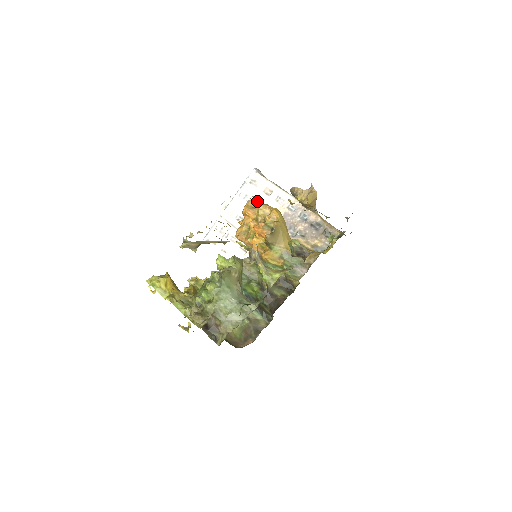
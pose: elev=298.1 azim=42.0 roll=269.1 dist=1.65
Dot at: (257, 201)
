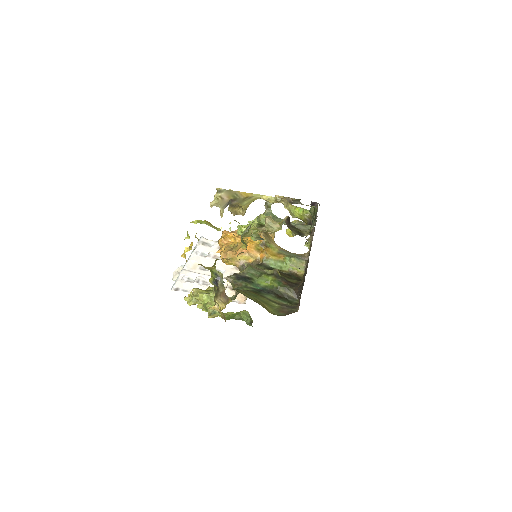
Dot at: (216, 255)
